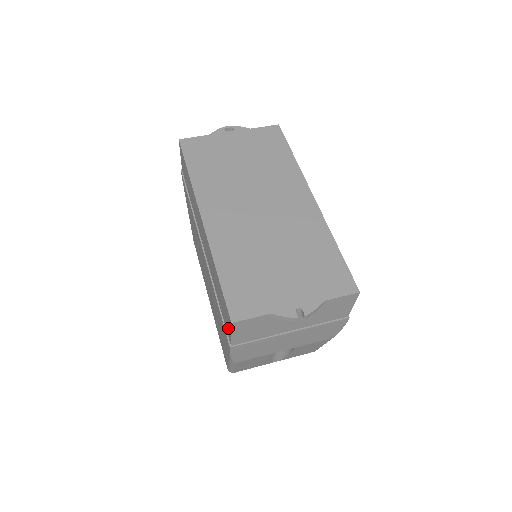
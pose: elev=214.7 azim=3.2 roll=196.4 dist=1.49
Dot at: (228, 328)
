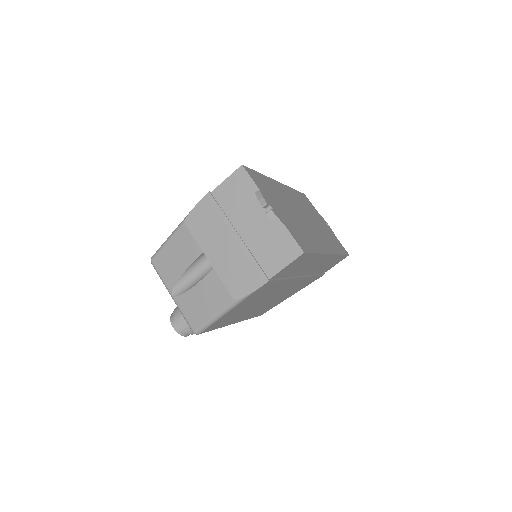
Dot at: occluded
